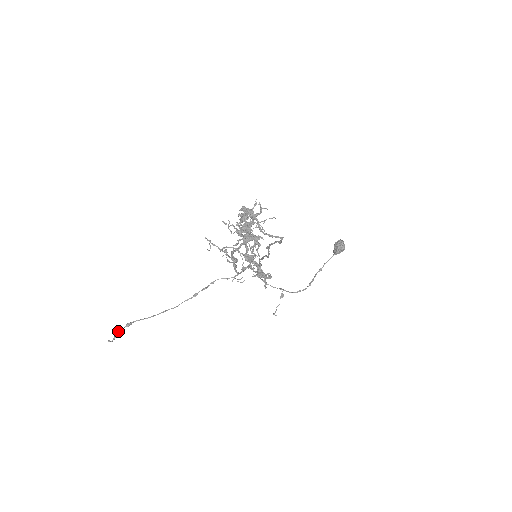
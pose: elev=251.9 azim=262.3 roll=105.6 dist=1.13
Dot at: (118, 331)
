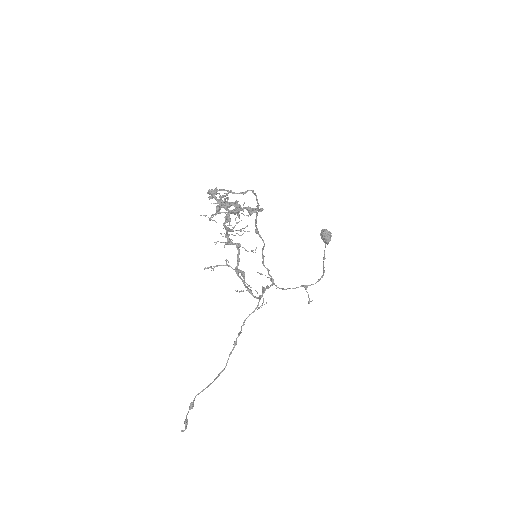
Dot at: occluded
